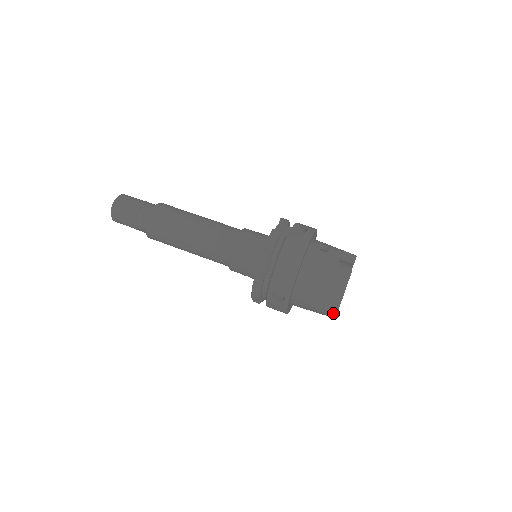
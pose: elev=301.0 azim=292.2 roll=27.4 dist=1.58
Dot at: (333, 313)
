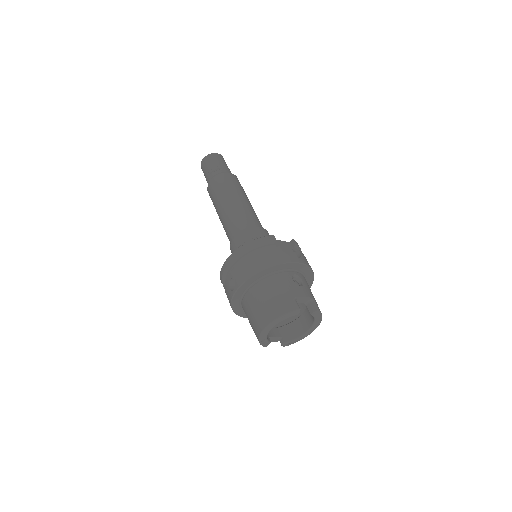
Dot at: (258, 334)
